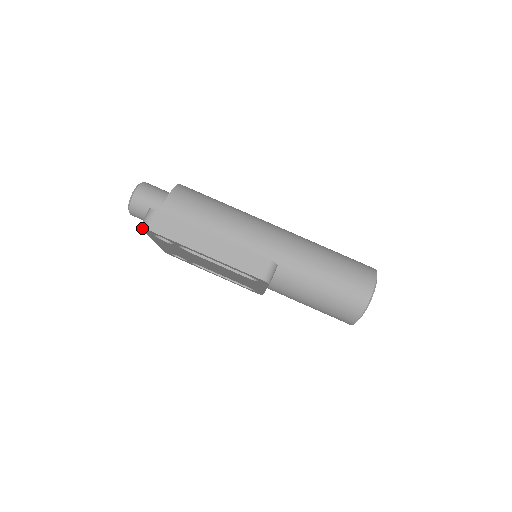
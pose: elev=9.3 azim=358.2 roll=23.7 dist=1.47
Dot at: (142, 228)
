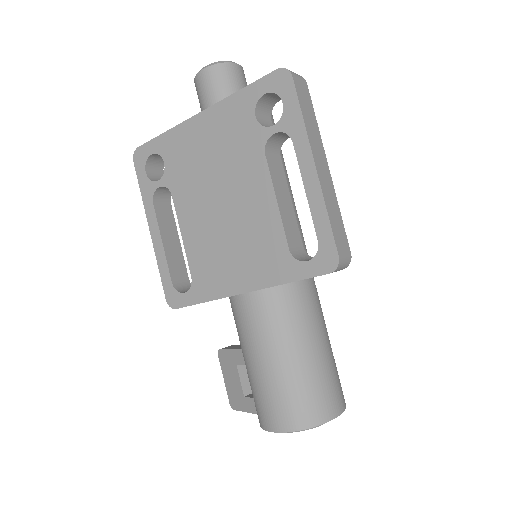
Dot at: (280, 71)
